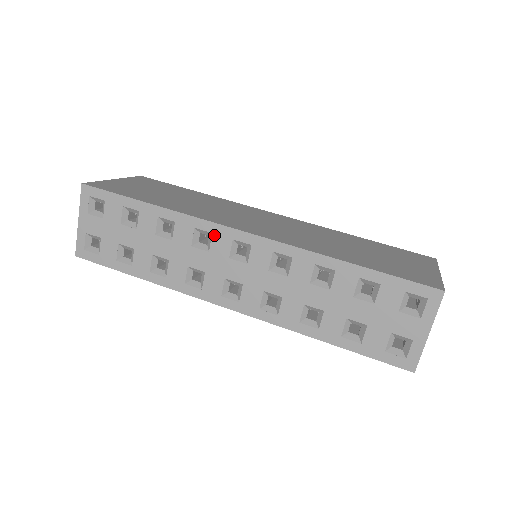
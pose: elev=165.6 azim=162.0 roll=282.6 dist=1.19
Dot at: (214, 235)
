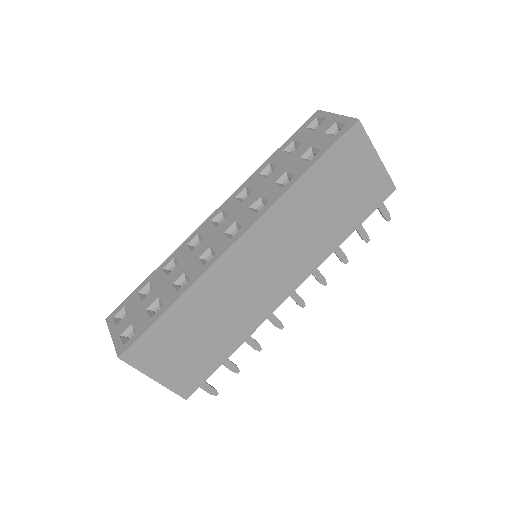
Dot at: (200, 233)
